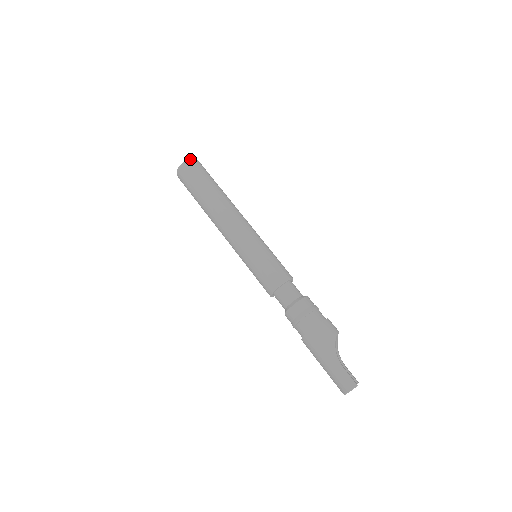
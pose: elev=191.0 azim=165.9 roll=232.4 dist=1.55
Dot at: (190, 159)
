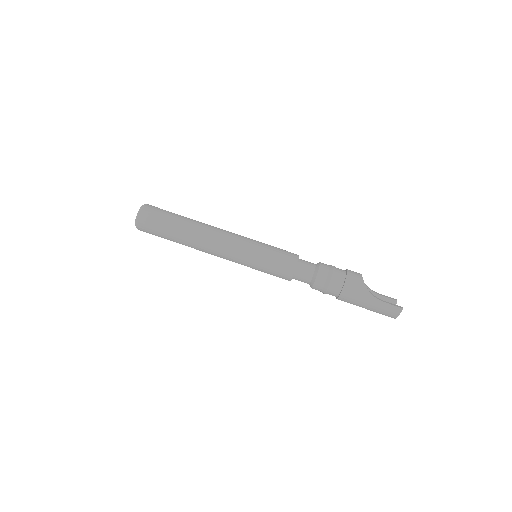
Dot at: (140, 209)
